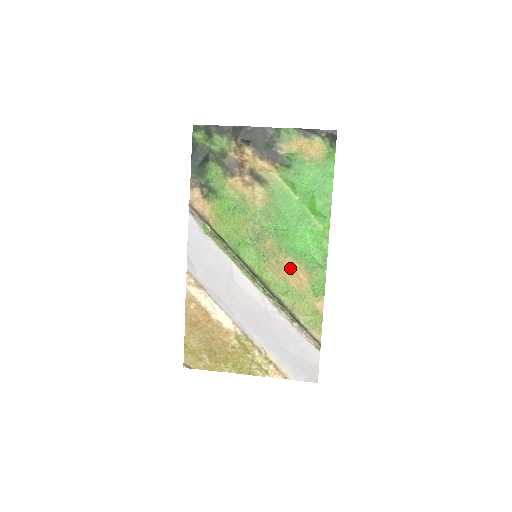
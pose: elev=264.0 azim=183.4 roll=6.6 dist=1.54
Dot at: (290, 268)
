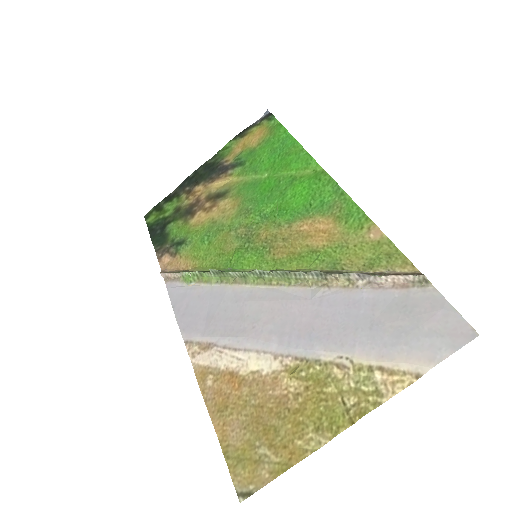
Dot at: (304, 232)
